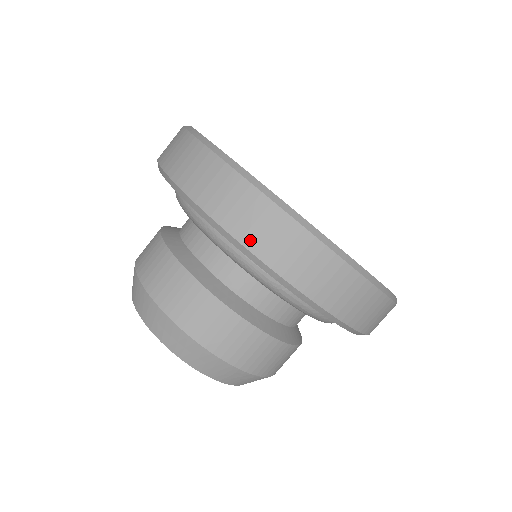
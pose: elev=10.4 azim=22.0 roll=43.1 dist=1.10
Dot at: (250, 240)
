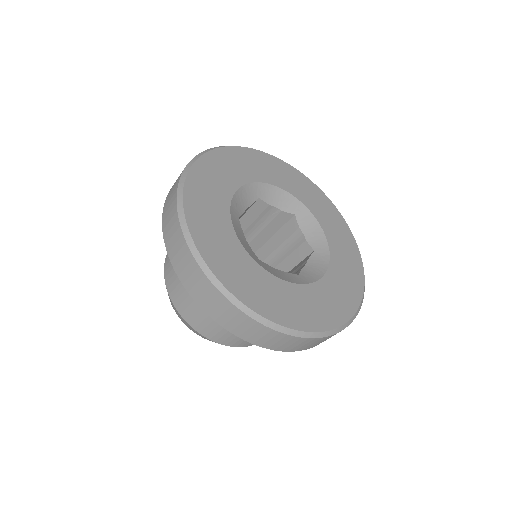
Dot at: (194, 294)
